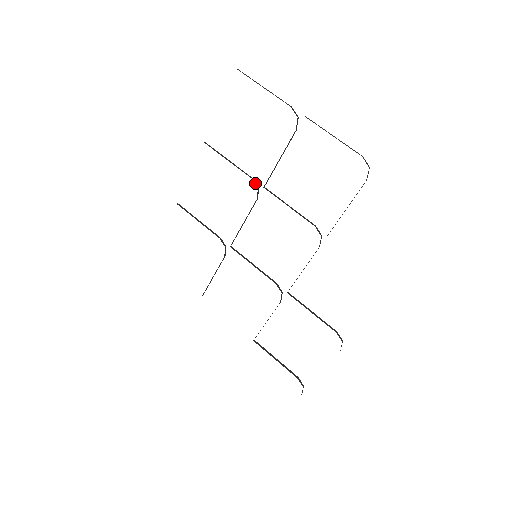
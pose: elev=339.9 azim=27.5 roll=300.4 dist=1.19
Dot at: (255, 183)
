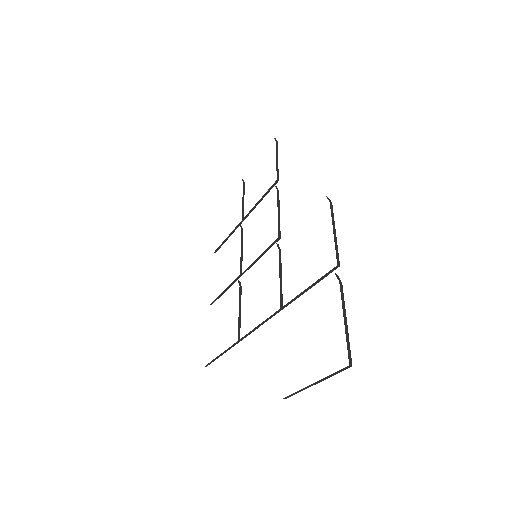
Dot at: (238, 226)
